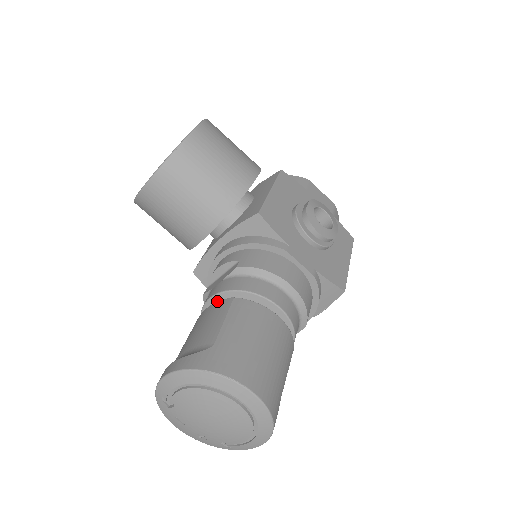
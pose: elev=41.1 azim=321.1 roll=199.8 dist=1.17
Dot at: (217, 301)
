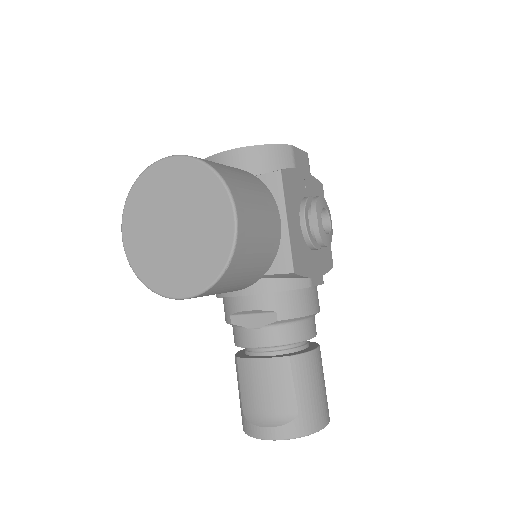
Dot at: (263, 347)
